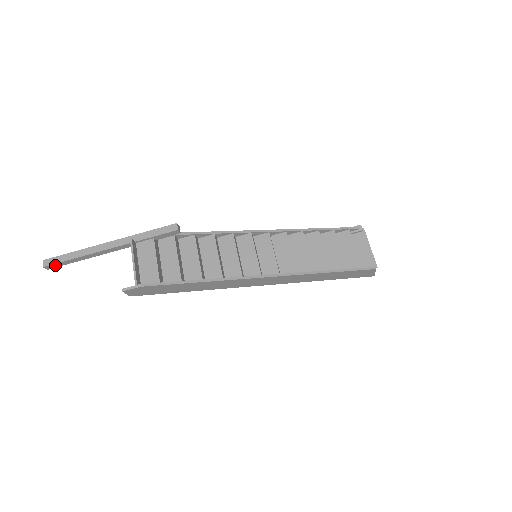
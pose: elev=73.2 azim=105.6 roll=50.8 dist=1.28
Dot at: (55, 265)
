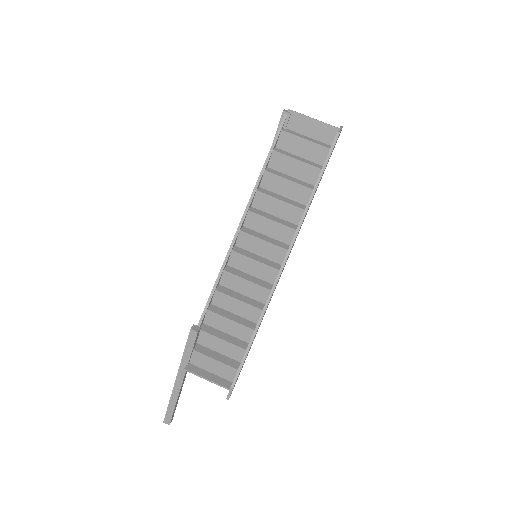
Dot at: (172, 417)
